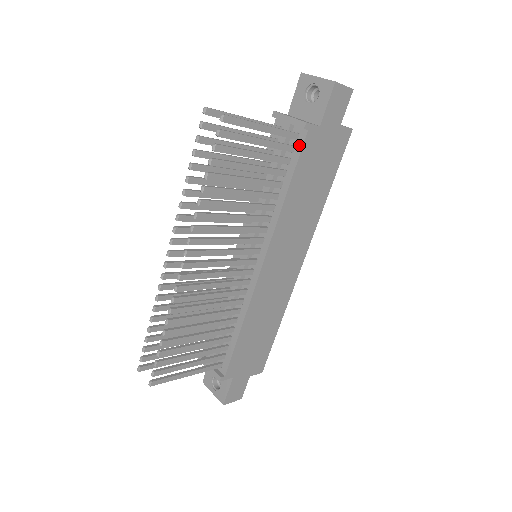
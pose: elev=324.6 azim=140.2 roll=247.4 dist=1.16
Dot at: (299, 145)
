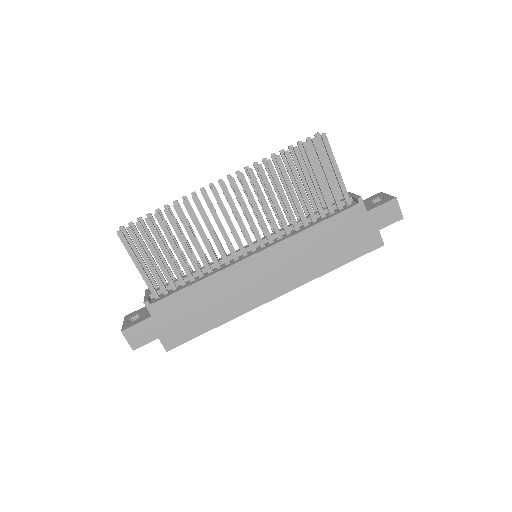
Dot at: (346, 208)
